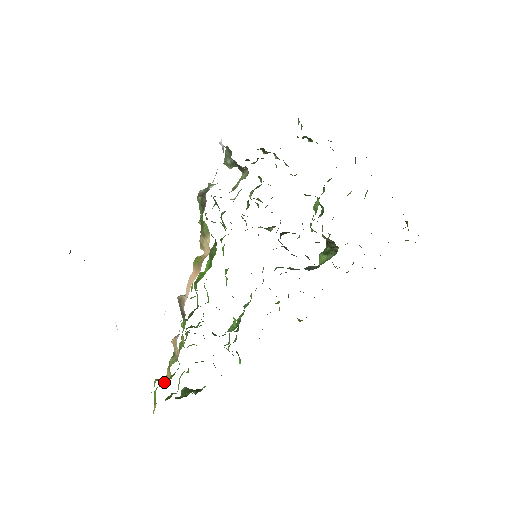
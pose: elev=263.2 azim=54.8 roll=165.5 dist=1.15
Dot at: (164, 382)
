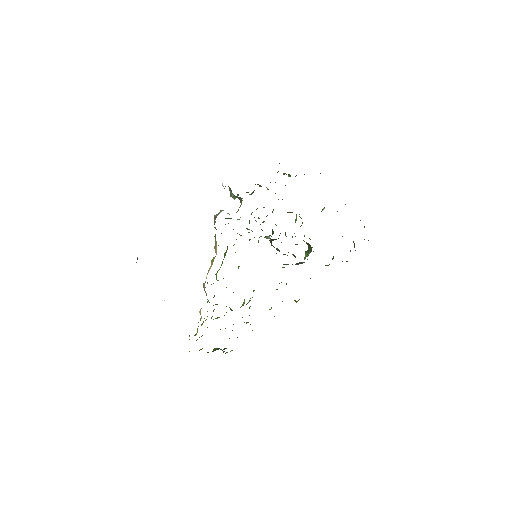
Dot at: occluded
